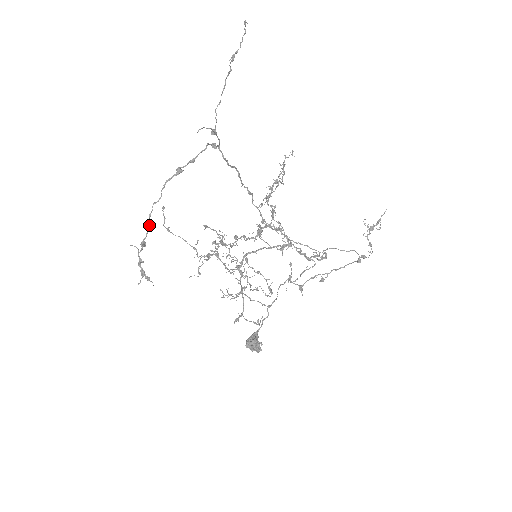
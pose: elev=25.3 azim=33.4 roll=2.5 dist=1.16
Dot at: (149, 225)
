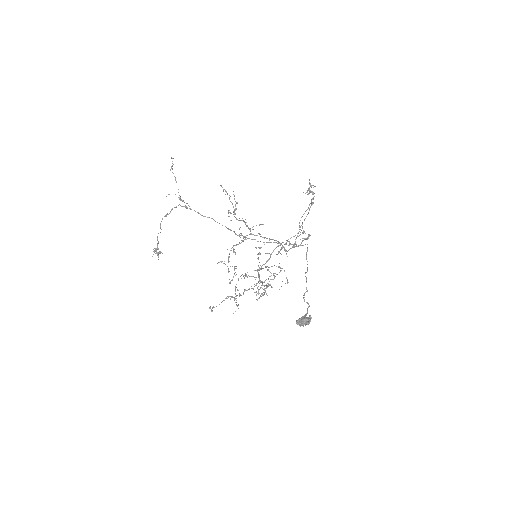
Dot at: occluded
